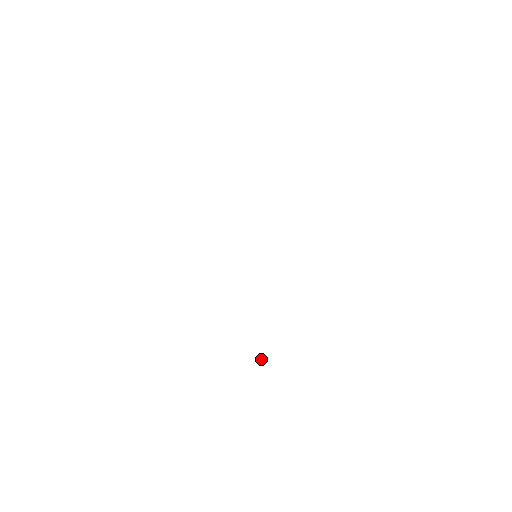
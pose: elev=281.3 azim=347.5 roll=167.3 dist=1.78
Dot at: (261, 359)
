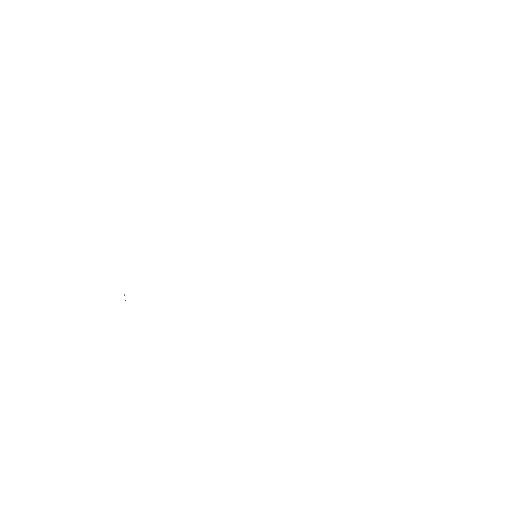
Dot at: occluded
